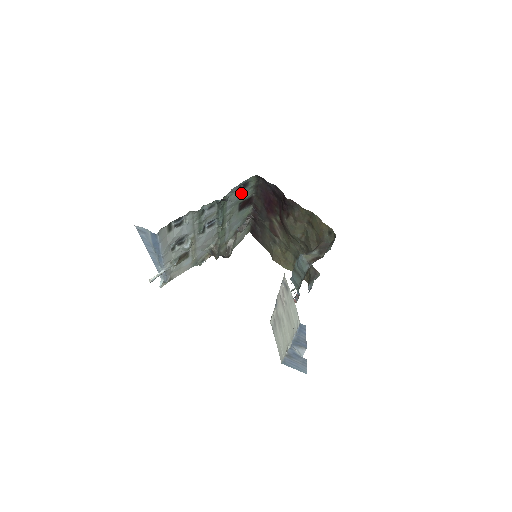
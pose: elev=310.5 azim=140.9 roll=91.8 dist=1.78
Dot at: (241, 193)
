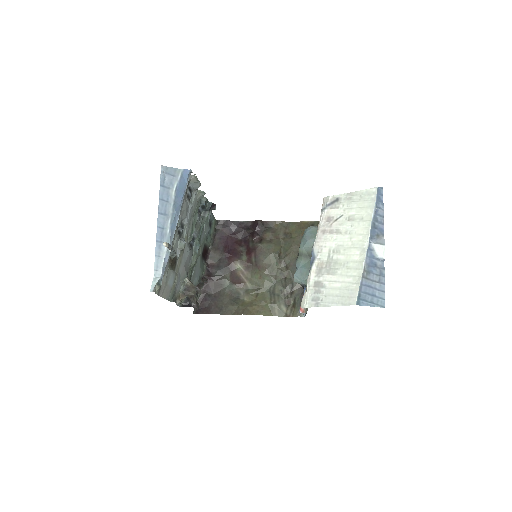
Dot at: (208, 230)
